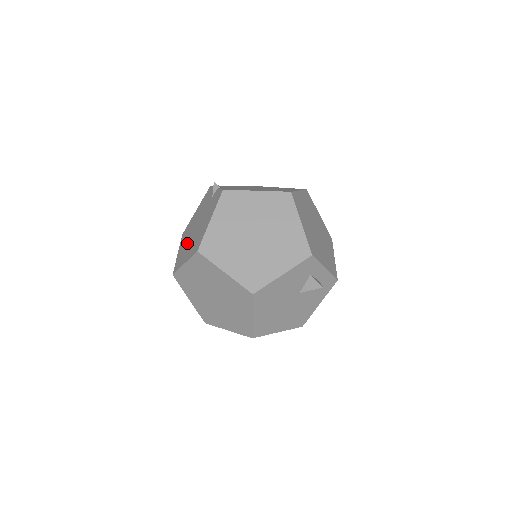
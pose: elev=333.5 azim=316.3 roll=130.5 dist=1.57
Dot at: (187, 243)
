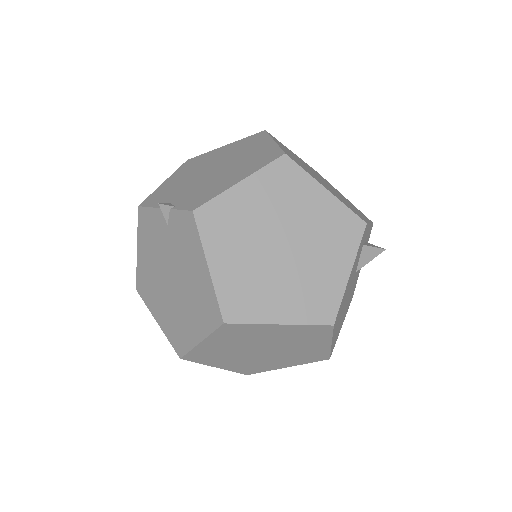
Dot at: (171, 307)
